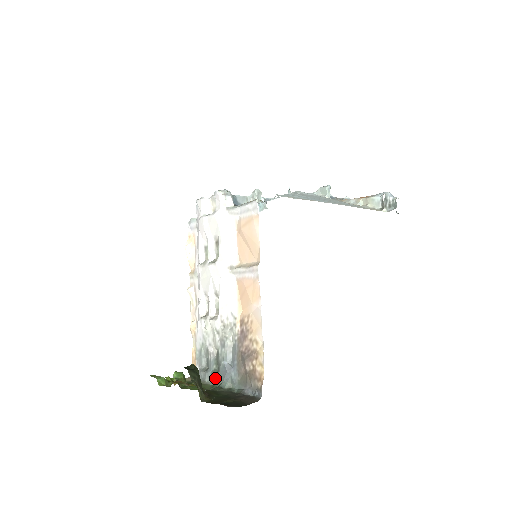
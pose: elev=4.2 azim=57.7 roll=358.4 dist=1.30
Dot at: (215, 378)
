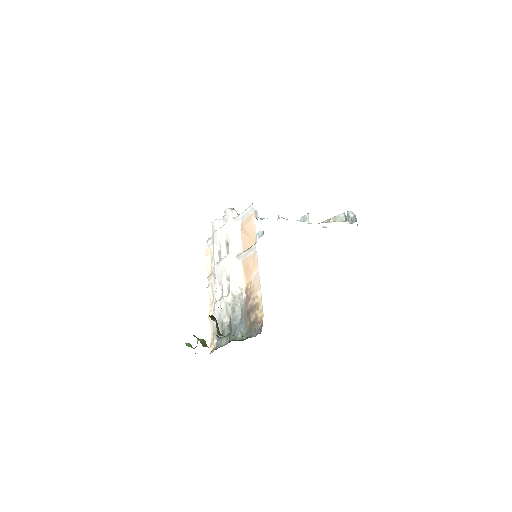
Dot at: (229, 339)
